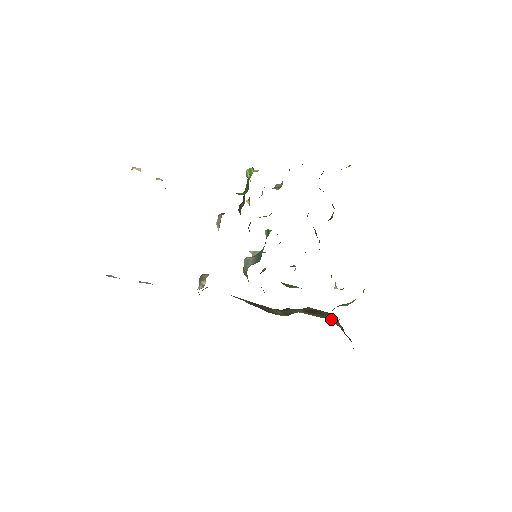
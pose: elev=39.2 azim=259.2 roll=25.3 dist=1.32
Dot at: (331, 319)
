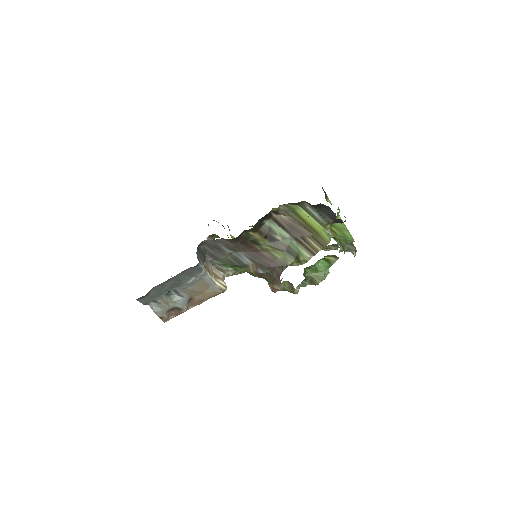
Dot at: (313, 223)
